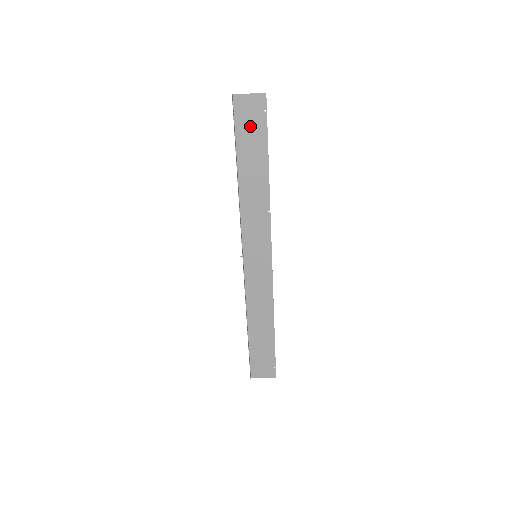
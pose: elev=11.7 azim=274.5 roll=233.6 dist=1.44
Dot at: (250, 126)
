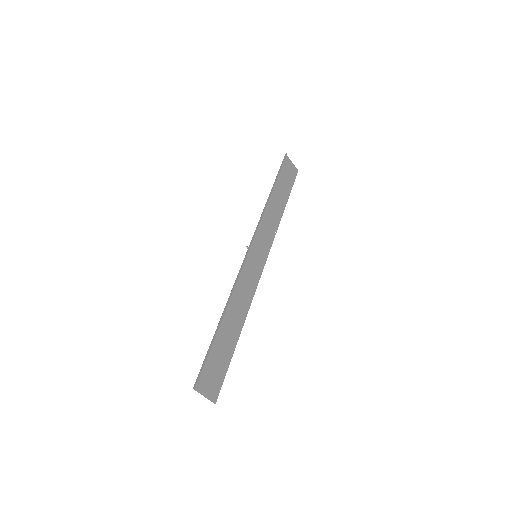
Dot at: (286, 176)
